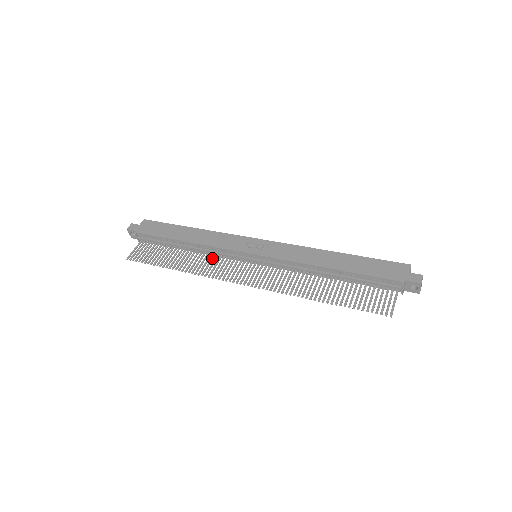
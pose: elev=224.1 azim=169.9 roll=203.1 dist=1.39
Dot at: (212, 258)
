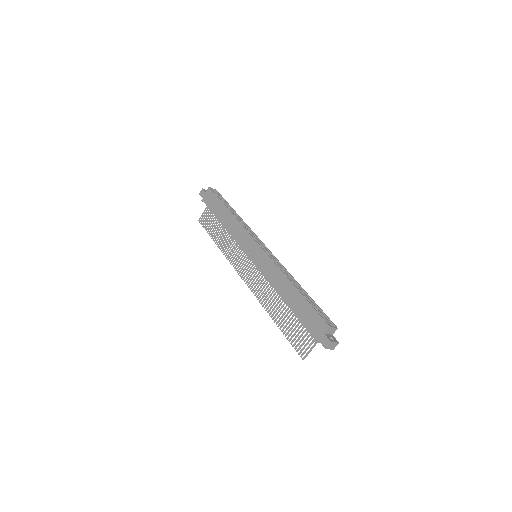
Dot at: (236, 243)
